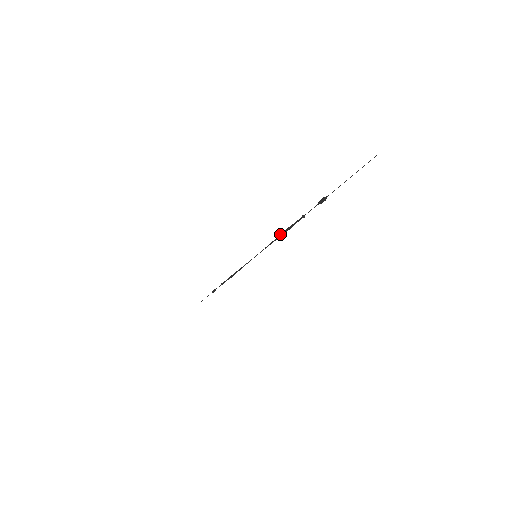
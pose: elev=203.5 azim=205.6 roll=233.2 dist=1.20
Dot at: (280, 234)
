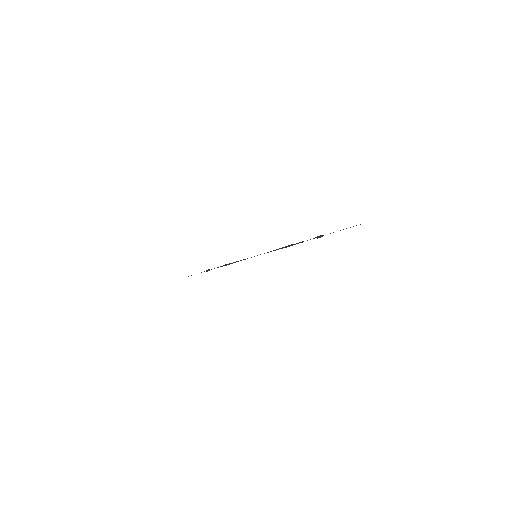
Dot at: (282, 247)
